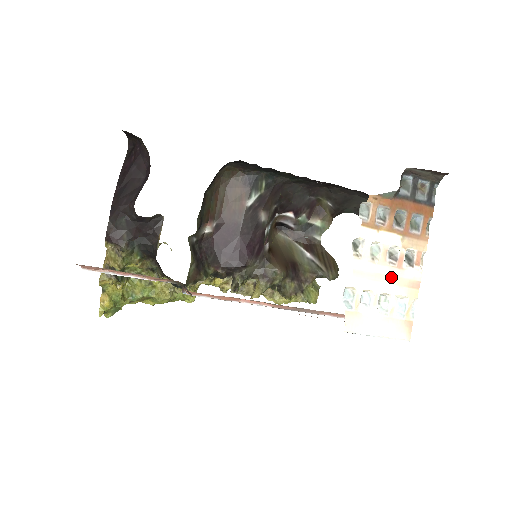
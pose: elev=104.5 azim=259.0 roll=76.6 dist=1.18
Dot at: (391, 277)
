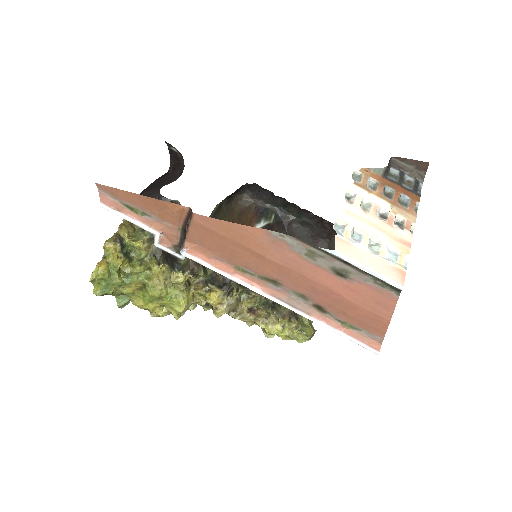
Dot at: (382, 228)
